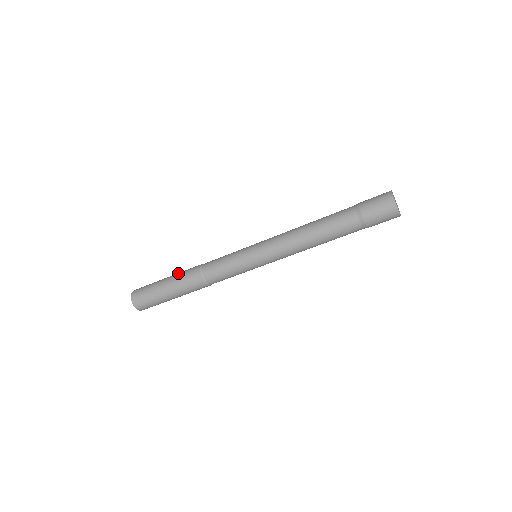
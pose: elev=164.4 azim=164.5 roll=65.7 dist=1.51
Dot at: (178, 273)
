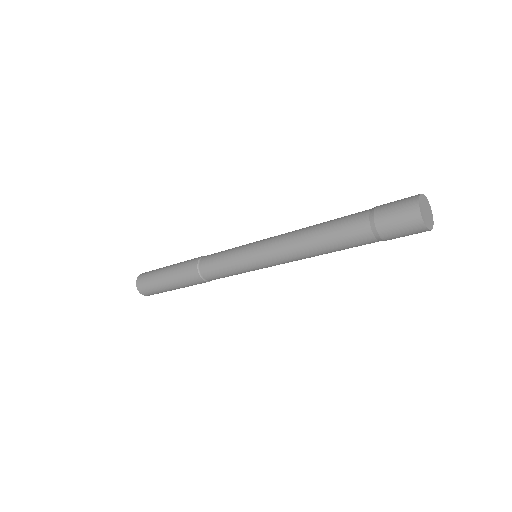
Dot at: (180, 262)
